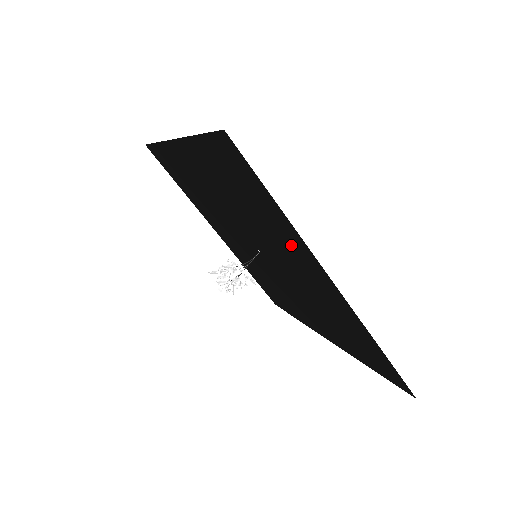
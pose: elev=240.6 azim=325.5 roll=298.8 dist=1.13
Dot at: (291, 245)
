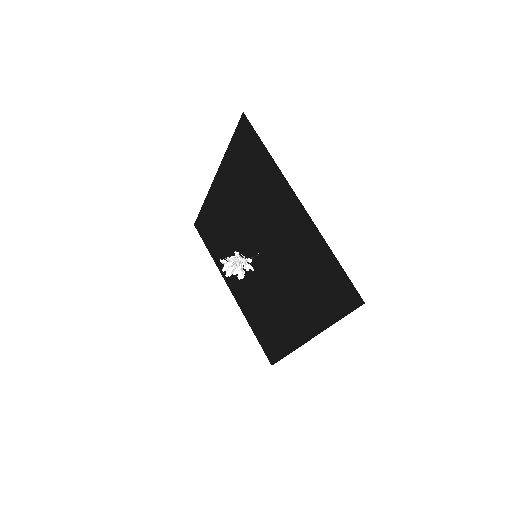
Dot at: (275, 192)
